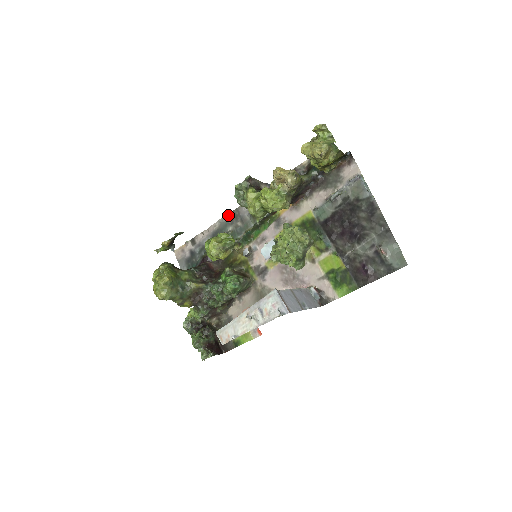
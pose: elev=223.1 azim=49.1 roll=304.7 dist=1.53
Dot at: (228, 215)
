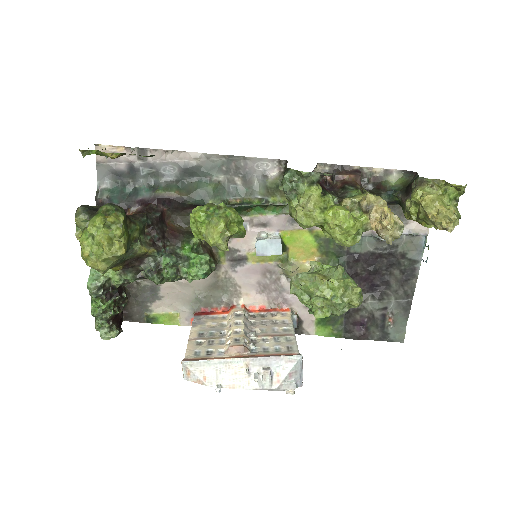
Dot at: (226, 156)
